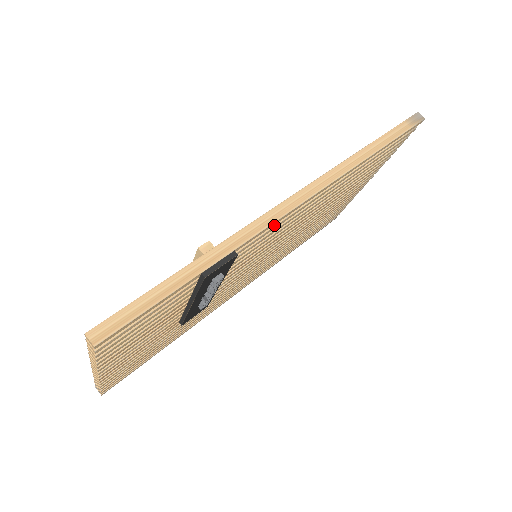
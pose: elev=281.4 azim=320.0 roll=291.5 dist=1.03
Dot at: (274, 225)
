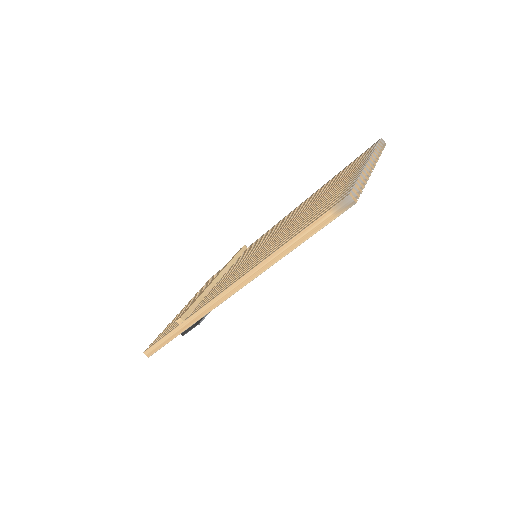
Dot at: occluded
